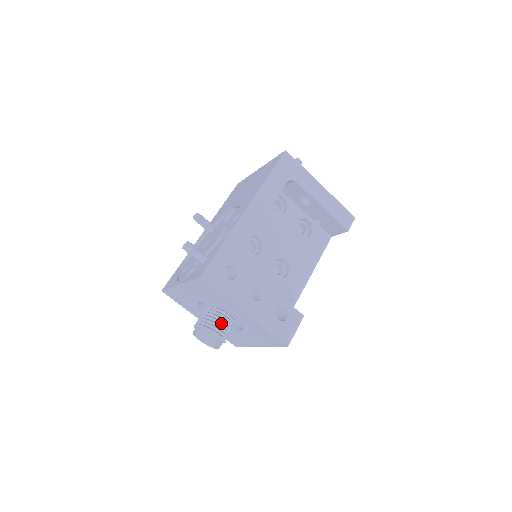
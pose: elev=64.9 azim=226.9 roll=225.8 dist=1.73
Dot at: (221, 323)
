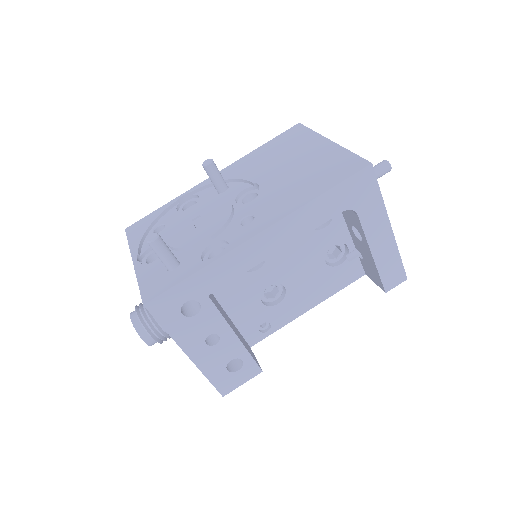
Dot at: occluded
